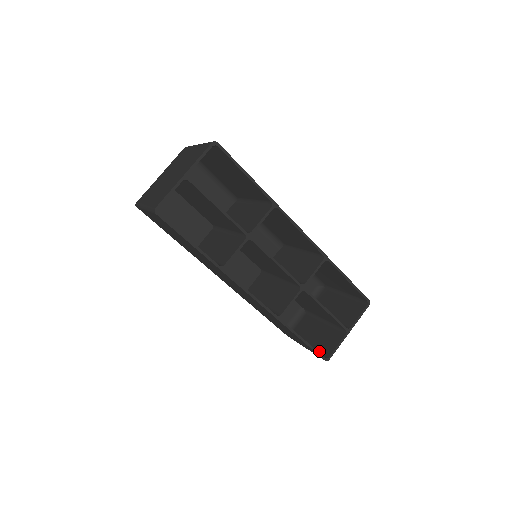
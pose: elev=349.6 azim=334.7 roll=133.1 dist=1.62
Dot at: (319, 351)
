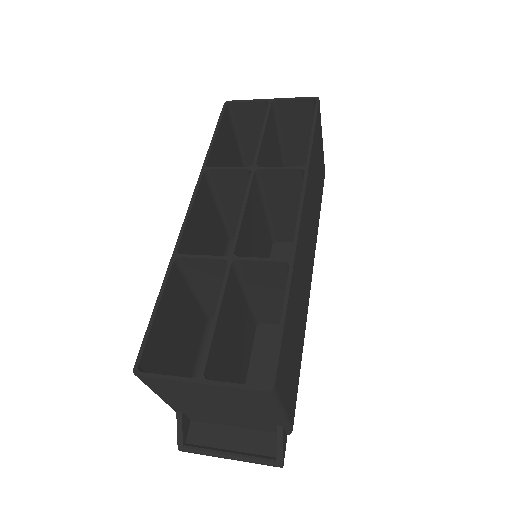
Dot at: occluded
